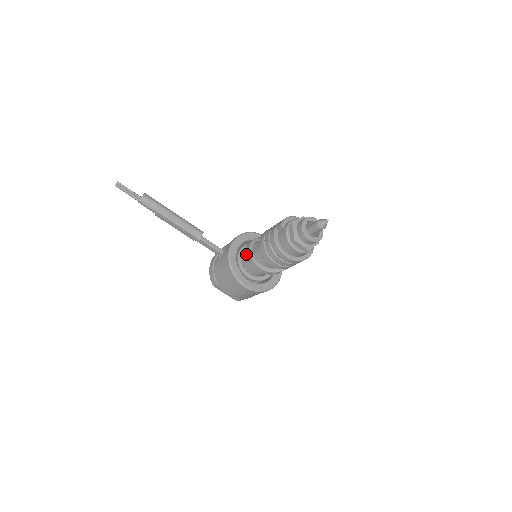
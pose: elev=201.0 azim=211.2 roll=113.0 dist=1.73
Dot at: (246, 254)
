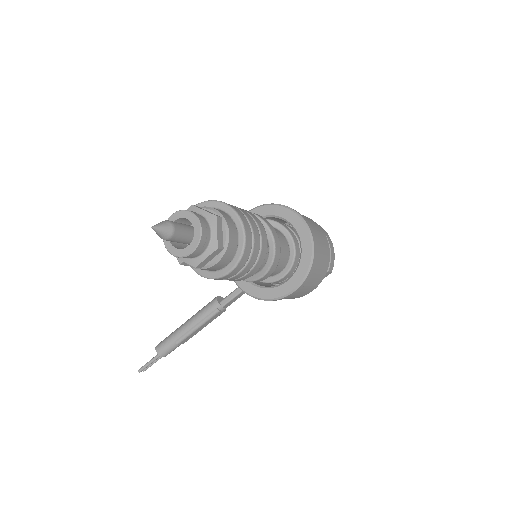
Dot at: occluded
